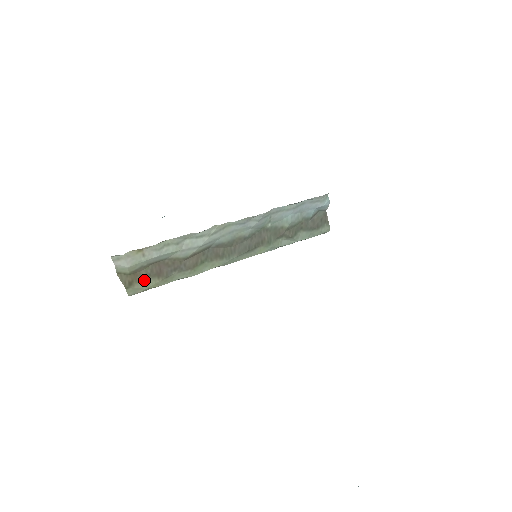
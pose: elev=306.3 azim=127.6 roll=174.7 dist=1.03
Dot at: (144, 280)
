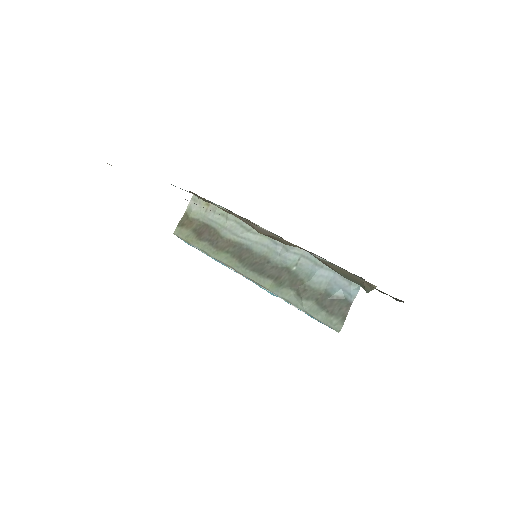
Dot at: (190, 231)
